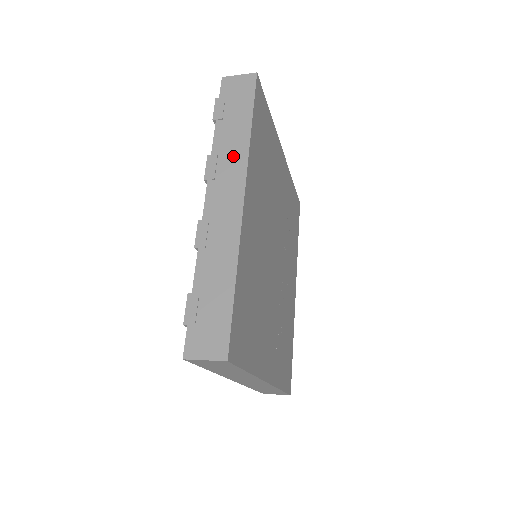
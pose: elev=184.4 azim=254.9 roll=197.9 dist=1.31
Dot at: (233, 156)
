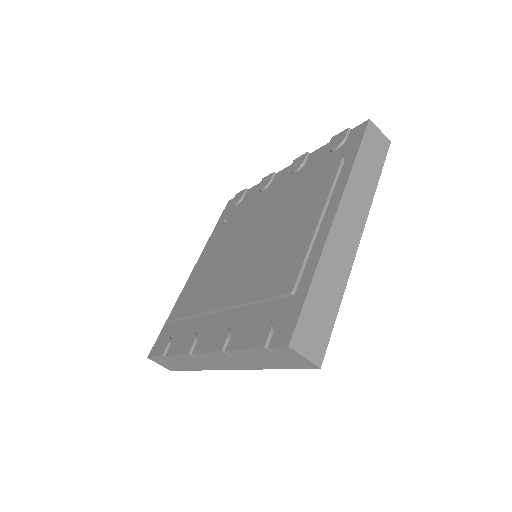
Dot at: occluded
